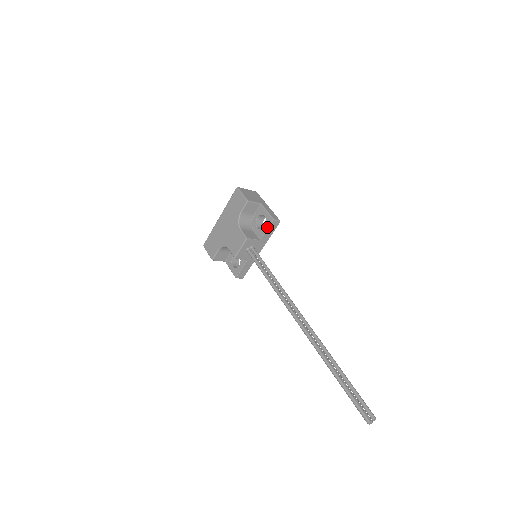
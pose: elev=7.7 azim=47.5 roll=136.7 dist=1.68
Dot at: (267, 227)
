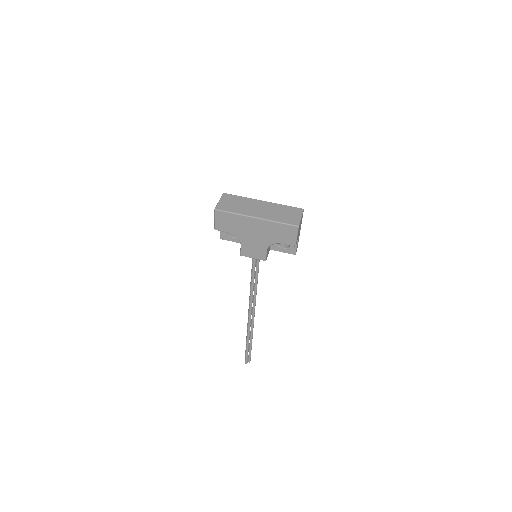
Dot at: (285, 252)
